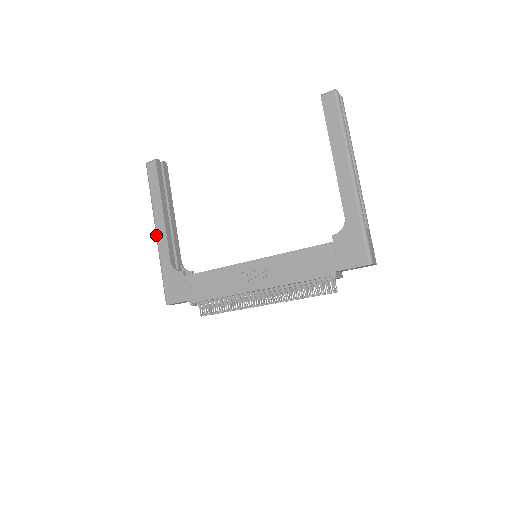
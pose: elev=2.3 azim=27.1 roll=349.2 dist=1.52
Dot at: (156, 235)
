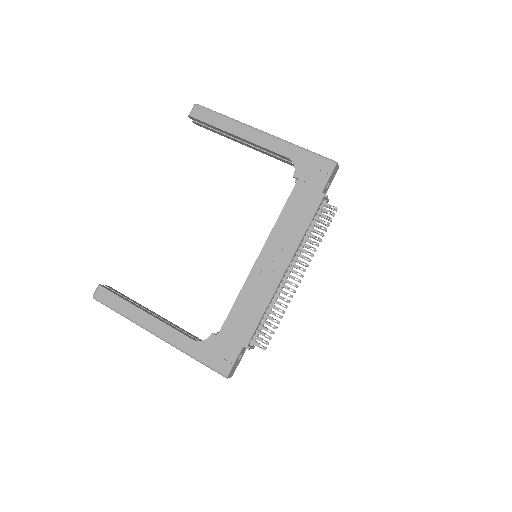
Dot at: (158, 337)
